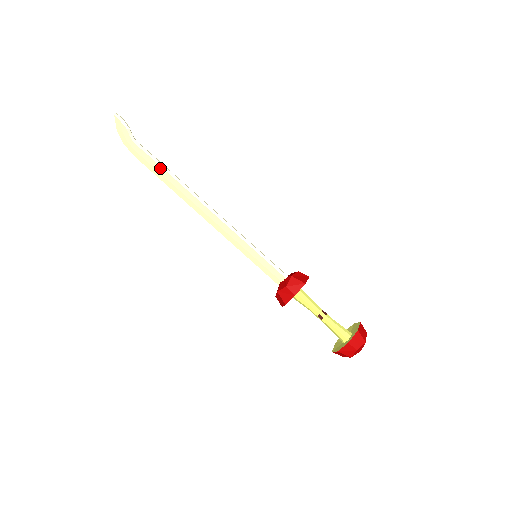
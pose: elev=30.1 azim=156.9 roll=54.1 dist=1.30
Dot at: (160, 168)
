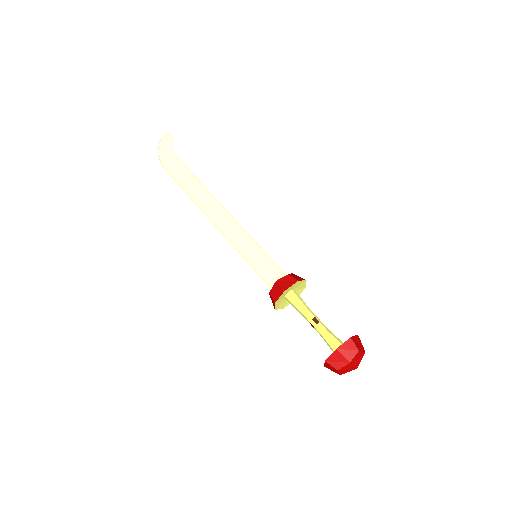
Dot at: (187, 173)
